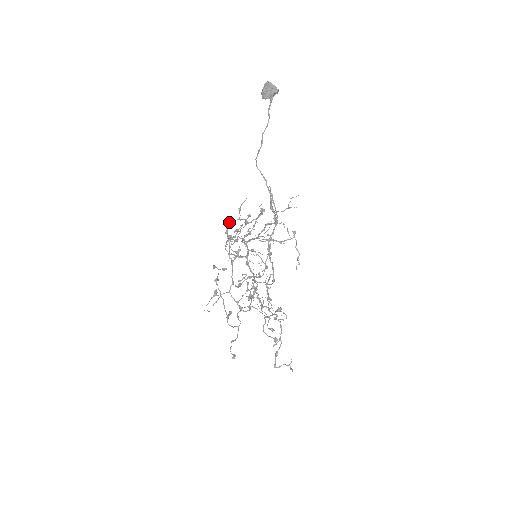
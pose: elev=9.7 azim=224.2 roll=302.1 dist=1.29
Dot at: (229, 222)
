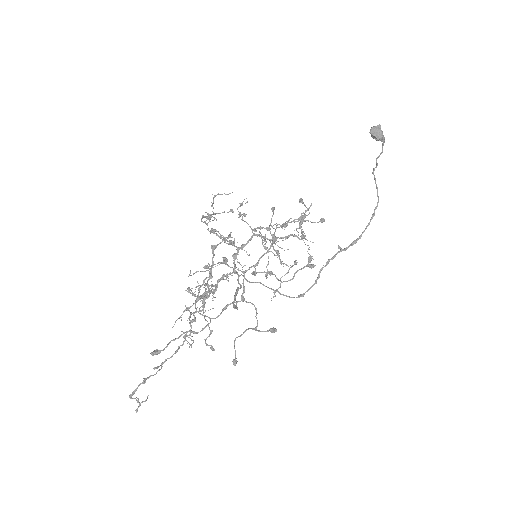
Dot at: (301, 202)
